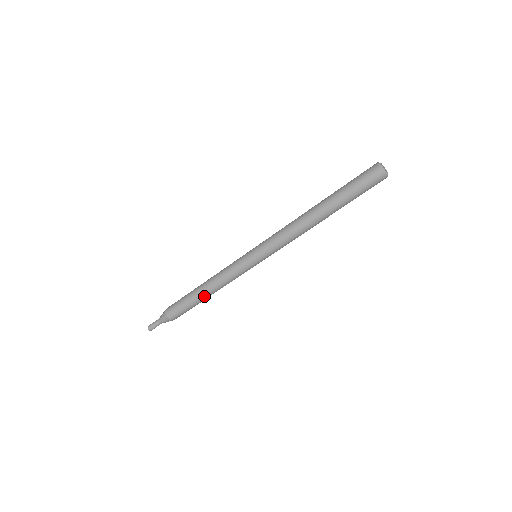
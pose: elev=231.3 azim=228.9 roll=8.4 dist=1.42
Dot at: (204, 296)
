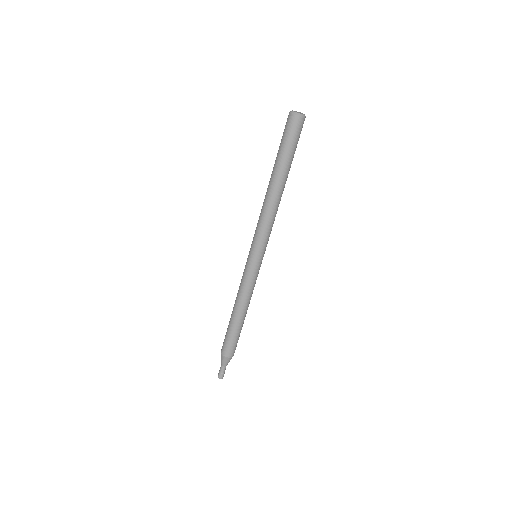
Dot at: (234, 316)
